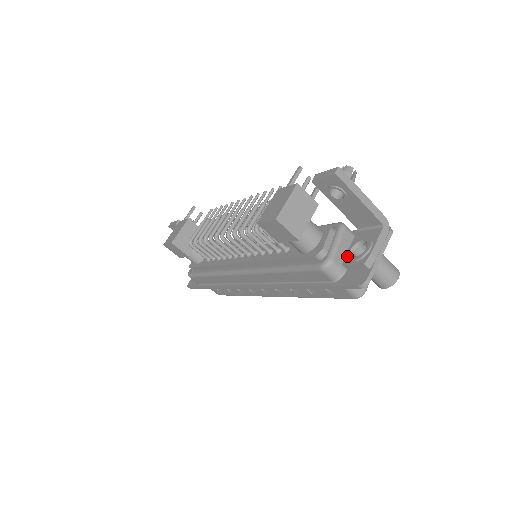
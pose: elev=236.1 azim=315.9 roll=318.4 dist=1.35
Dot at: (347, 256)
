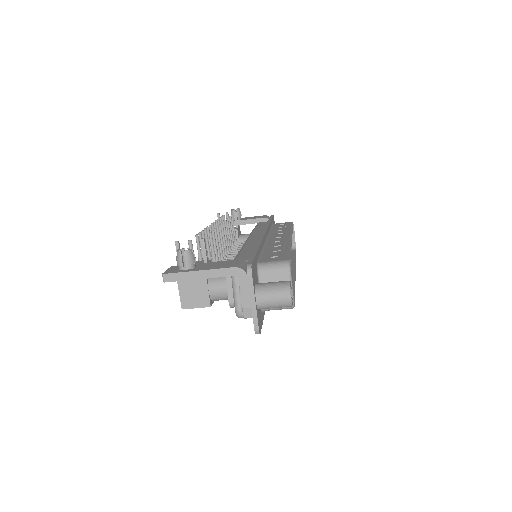
Dot at: occluded
